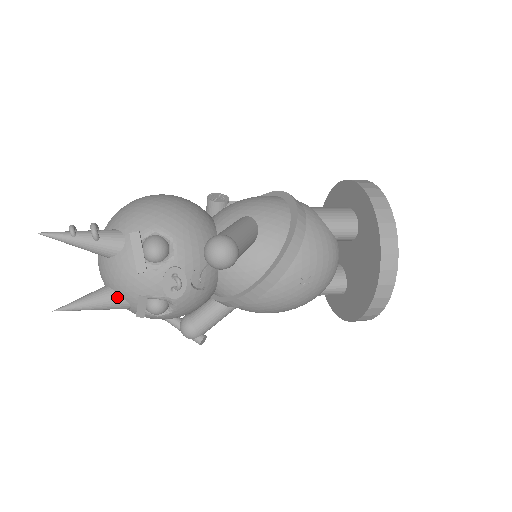
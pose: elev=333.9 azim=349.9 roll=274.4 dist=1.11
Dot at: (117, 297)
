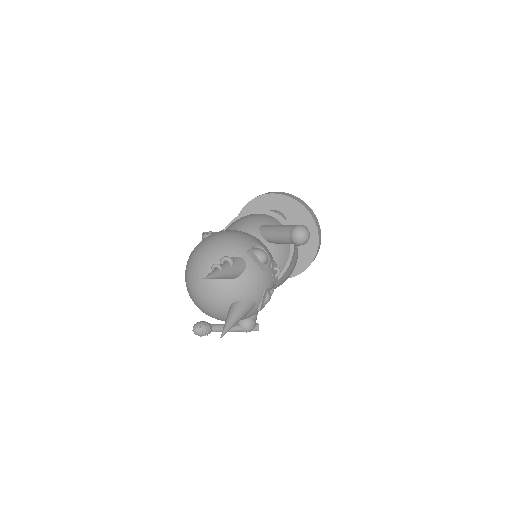
Dot at: (250, 302)
